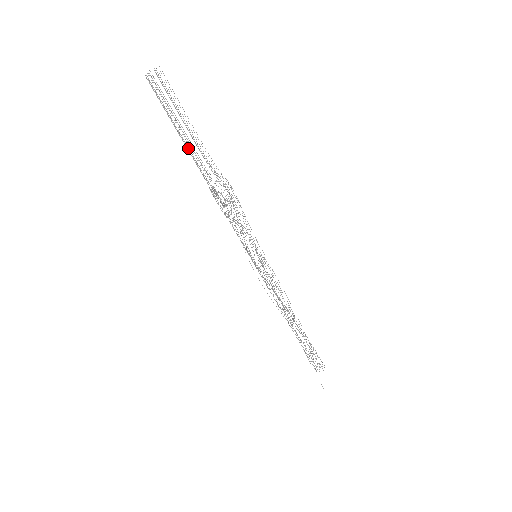
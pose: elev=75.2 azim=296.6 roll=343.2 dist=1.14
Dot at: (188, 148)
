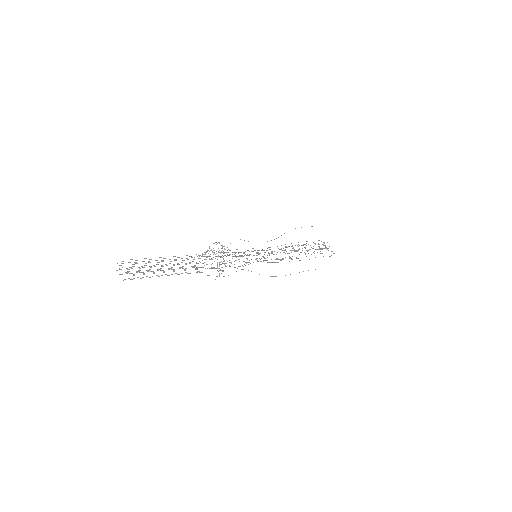
Dot at: (174, 264)
